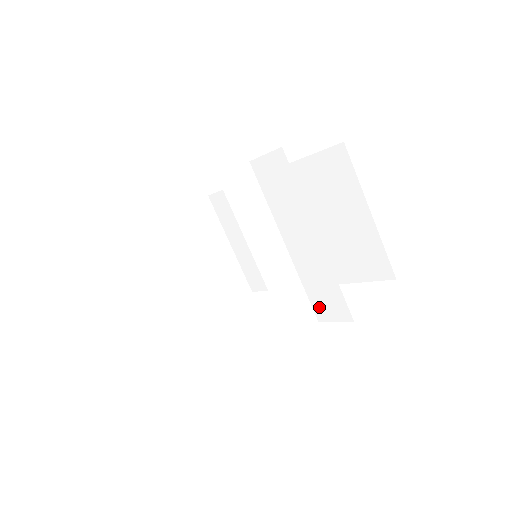
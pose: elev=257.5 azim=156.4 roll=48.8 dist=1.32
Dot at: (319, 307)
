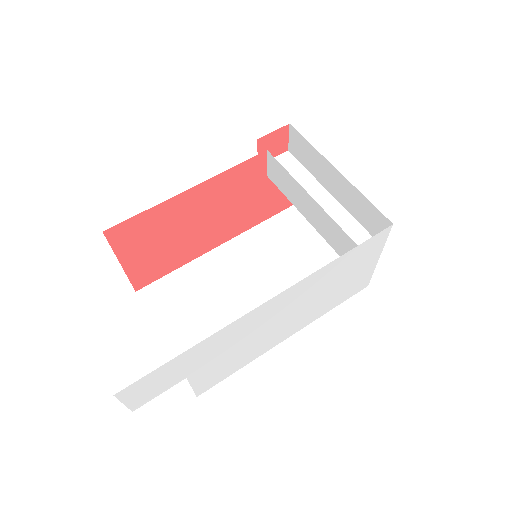
Dot at: occluded
